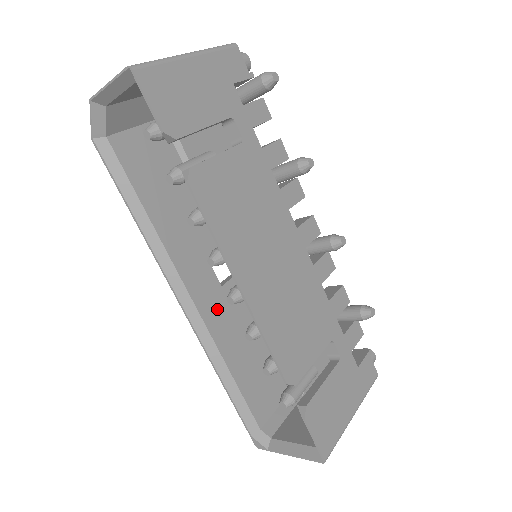
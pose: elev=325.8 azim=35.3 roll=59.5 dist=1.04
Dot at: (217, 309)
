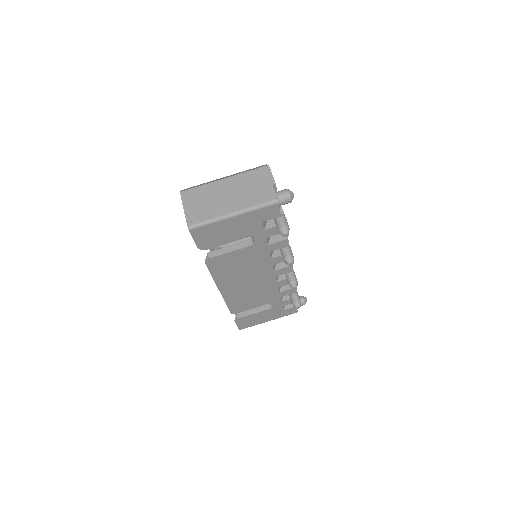
Dot at: occluded
